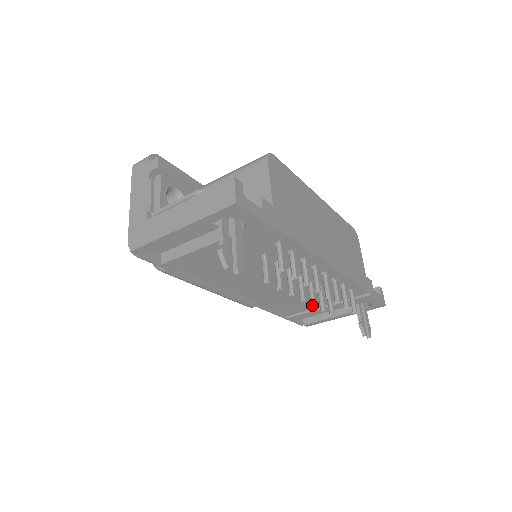
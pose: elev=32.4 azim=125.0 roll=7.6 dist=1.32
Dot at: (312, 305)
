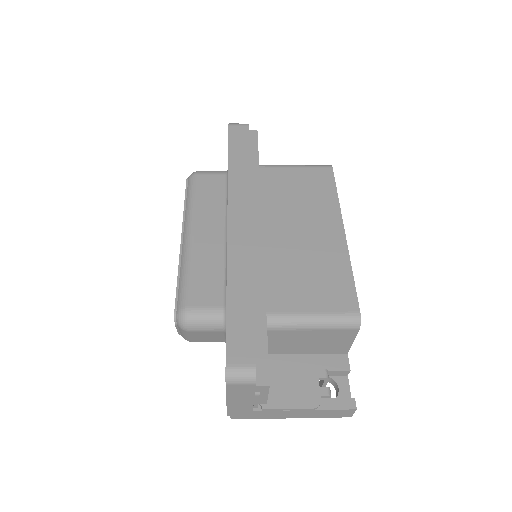
Dot at: occluded
